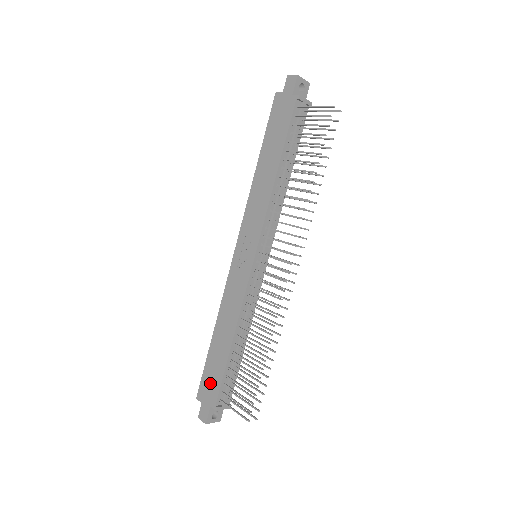
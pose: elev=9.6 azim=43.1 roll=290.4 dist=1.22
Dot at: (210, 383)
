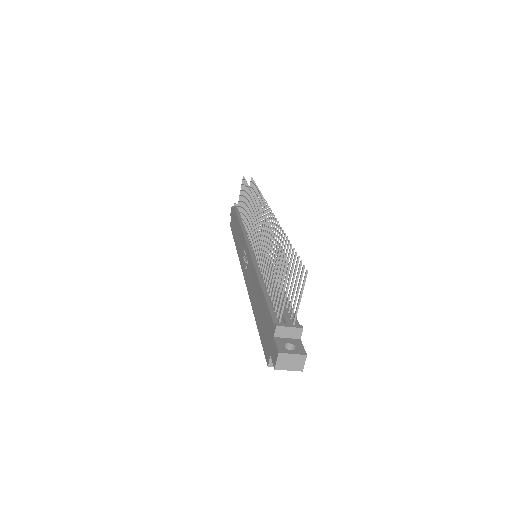
Dot at: (266, 331)
